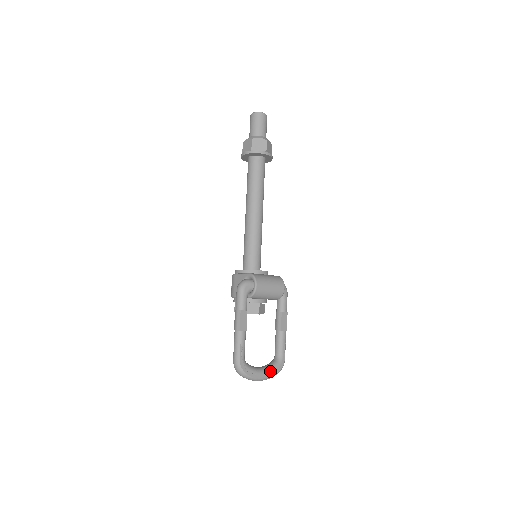
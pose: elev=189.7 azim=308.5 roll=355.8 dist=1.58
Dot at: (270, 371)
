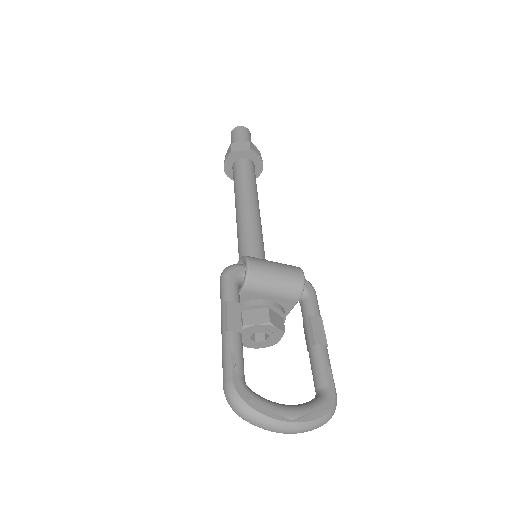
Dot at: (305, 409)
